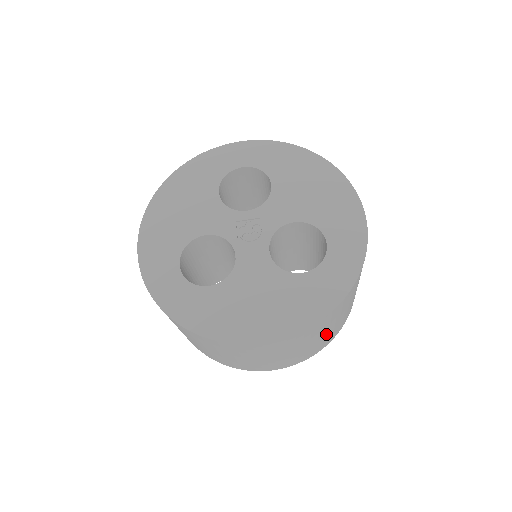
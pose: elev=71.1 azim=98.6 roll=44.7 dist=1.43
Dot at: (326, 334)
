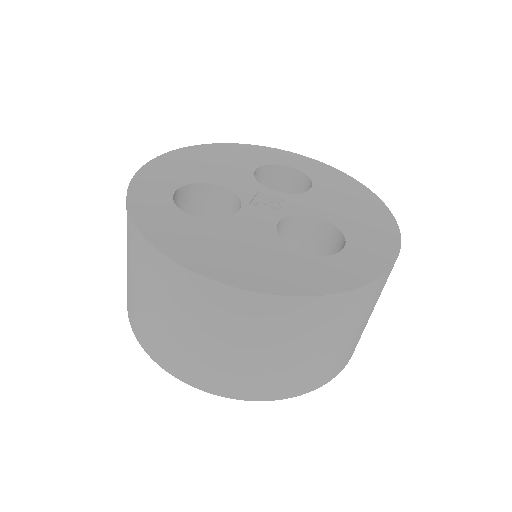
Dot at: (292, 359)
